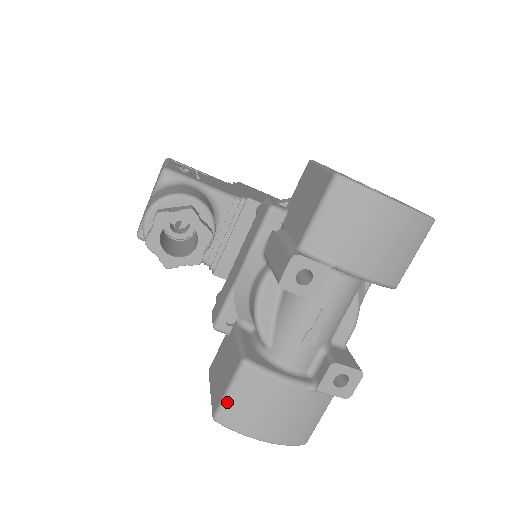
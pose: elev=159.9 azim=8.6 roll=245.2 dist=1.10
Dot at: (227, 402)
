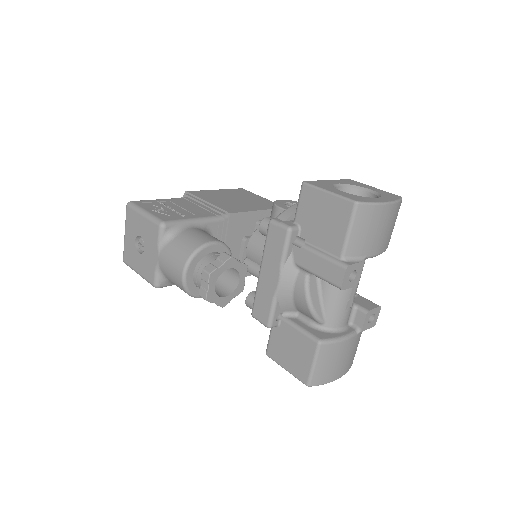
Dot at: (315, 372)
